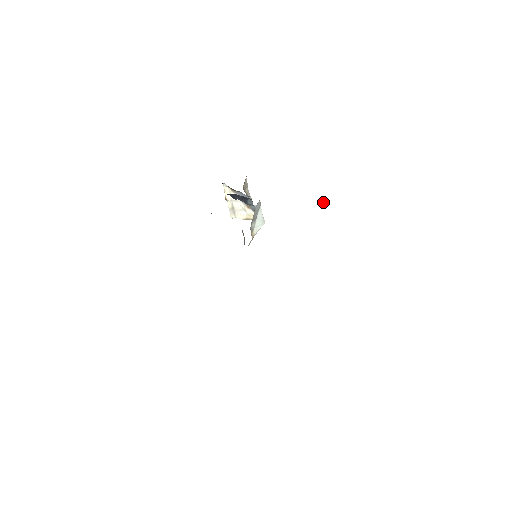
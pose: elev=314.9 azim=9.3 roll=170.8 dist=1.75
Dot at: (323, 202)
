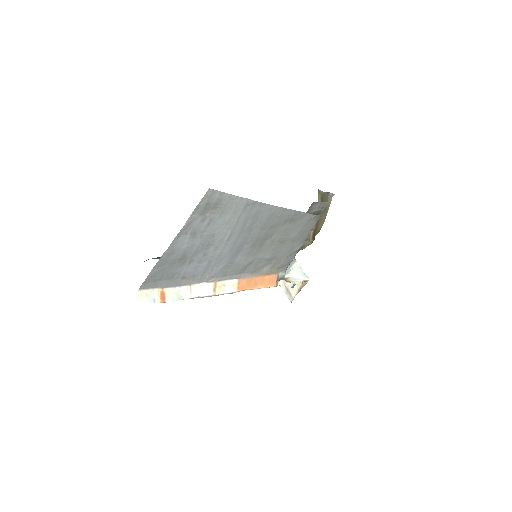
Dot at: (324, 208)
